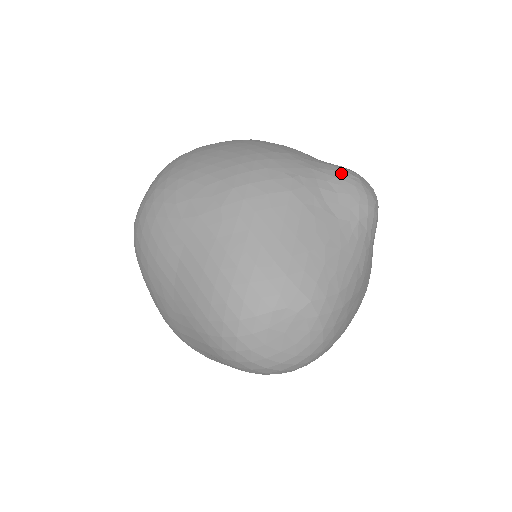
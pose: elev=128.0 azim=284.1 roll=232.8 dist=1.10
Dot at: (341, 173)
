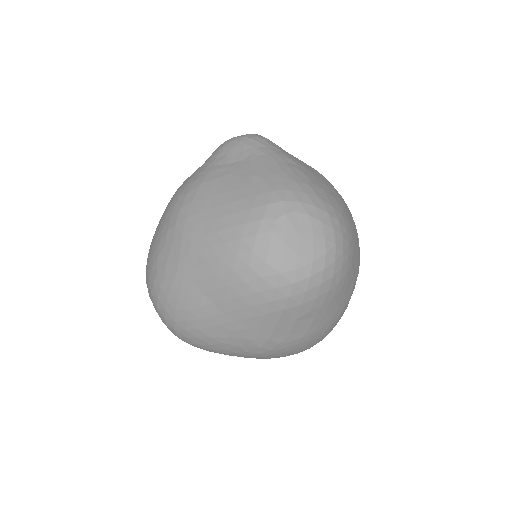
Dot at: (218, 148)
